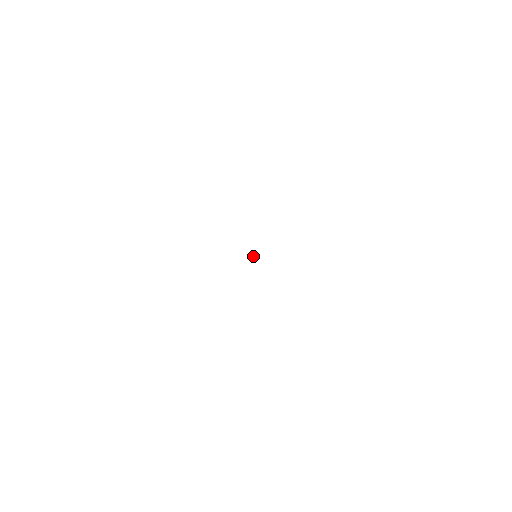
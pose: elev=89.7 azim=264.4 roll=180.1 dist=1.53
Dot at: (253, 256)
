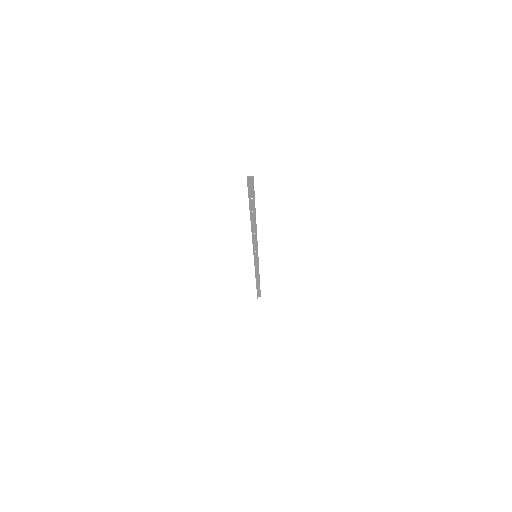
Dot at: (248, 188)
